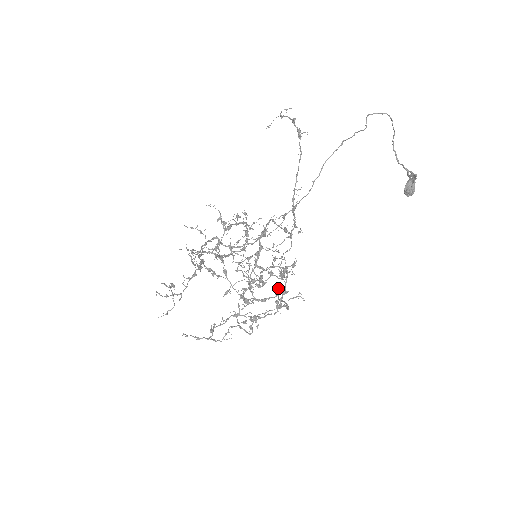
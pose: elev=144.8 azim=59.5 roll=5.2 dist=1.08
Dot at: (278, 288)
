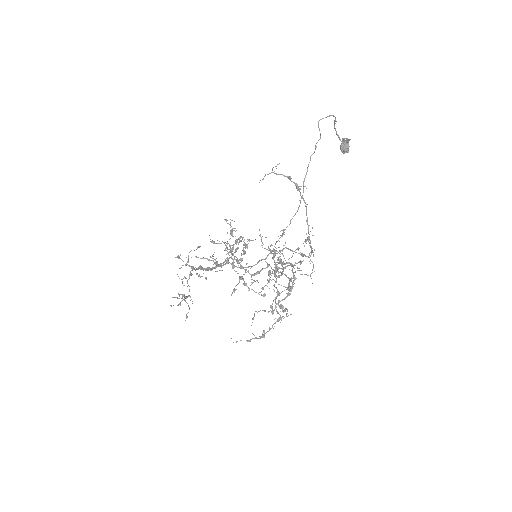
Dot at: occluded
